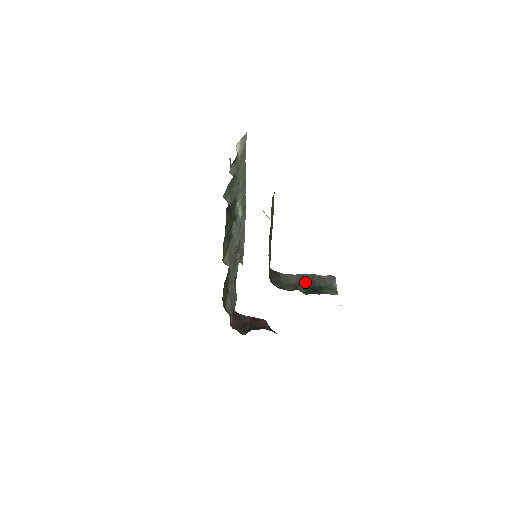
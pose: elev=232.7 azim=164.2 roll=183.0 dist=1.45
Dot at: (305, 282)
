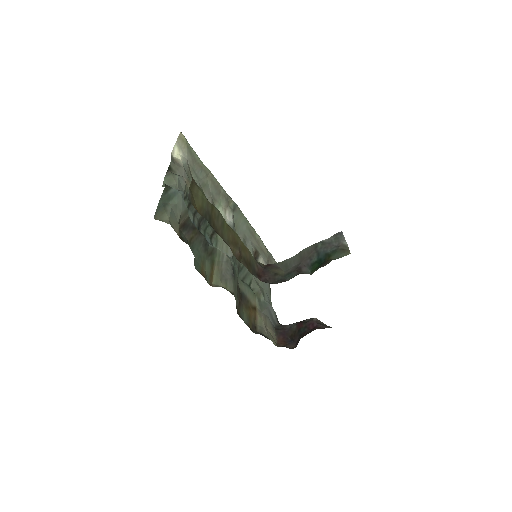
Dot at: (308, 259)
